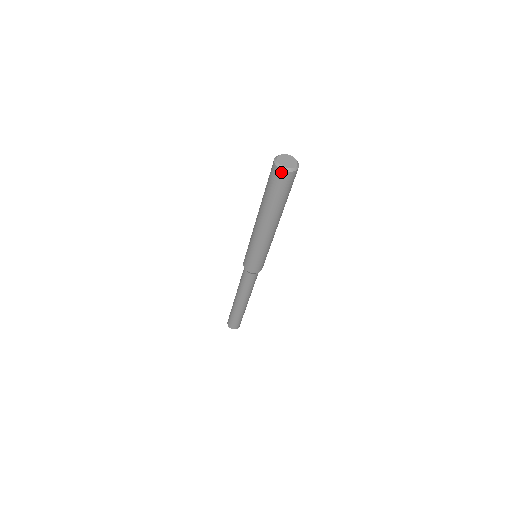
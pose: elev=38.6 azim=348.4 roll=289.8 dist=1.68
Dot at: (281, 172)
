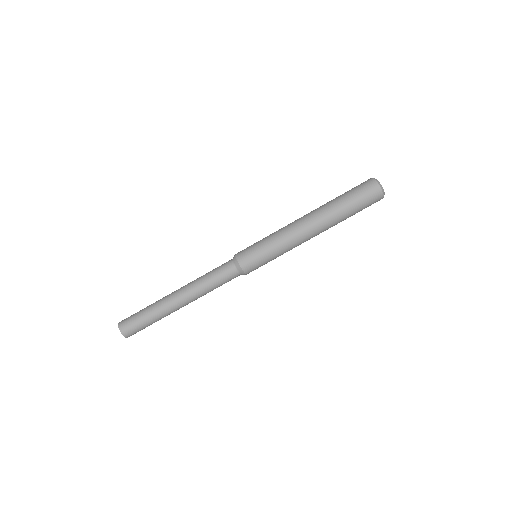
Dot at: (378, 188)
